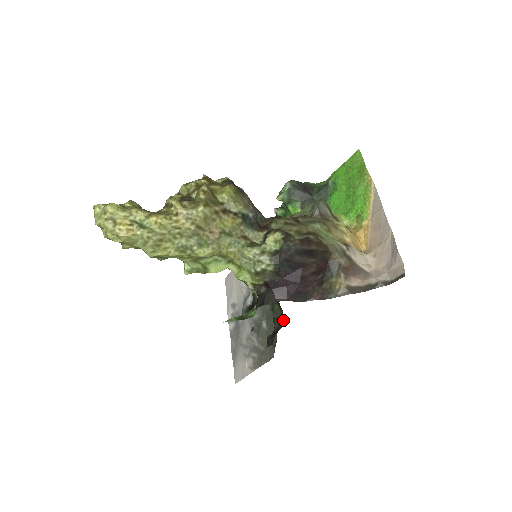
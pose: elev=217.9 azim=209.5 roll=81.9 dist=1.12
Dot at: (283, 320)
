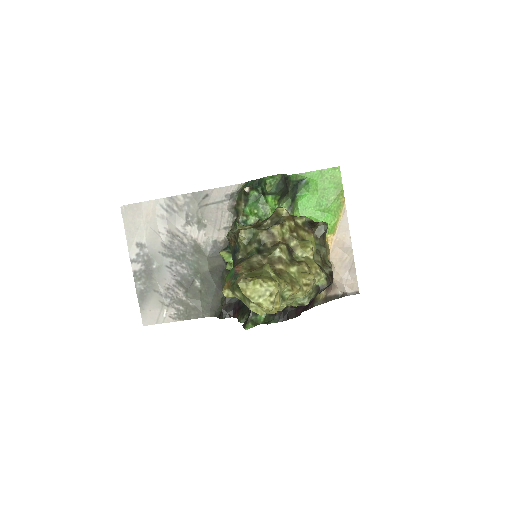
Dot at: occluded
